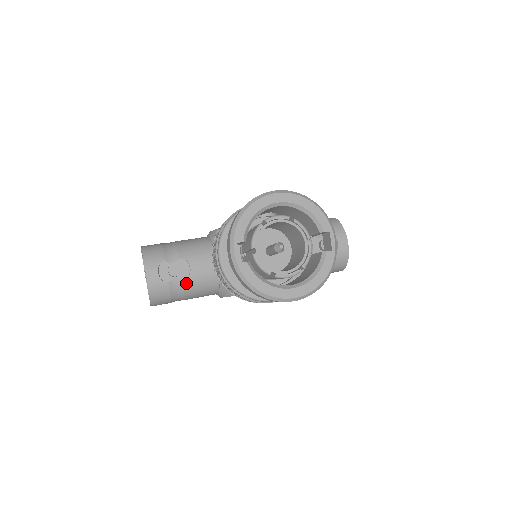
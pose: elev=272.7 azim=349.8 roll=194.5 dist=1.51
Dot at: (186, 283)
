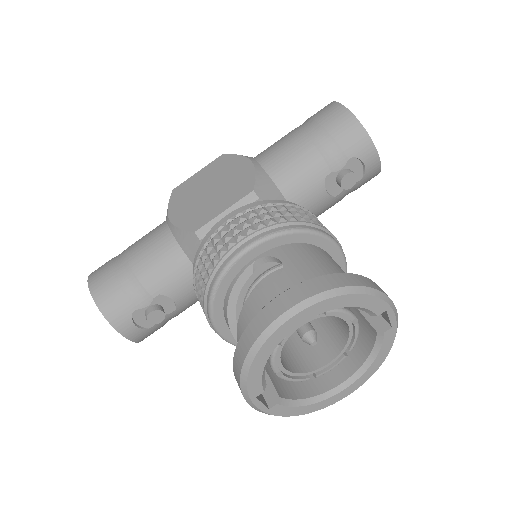
Dot at: (176, 313)
